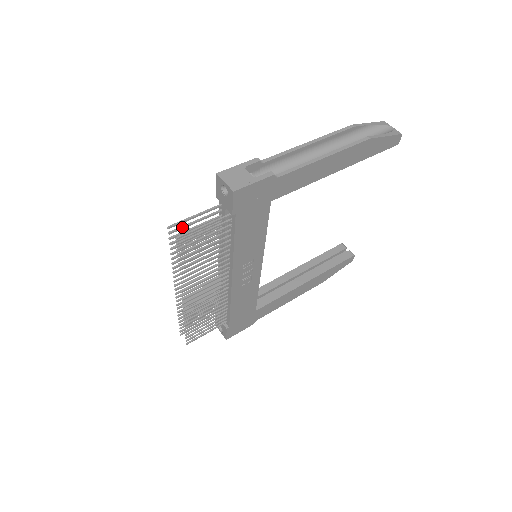
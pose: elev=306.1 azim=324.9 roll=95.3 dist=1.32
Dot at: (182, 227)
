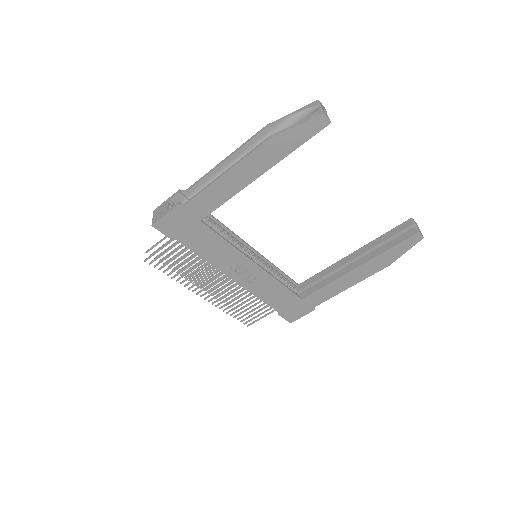
Dot at: occluded
